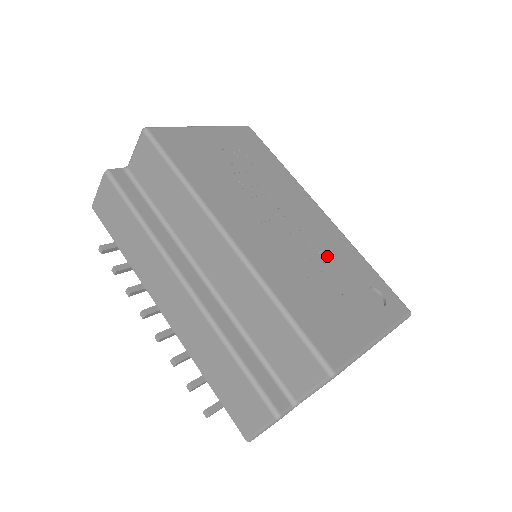
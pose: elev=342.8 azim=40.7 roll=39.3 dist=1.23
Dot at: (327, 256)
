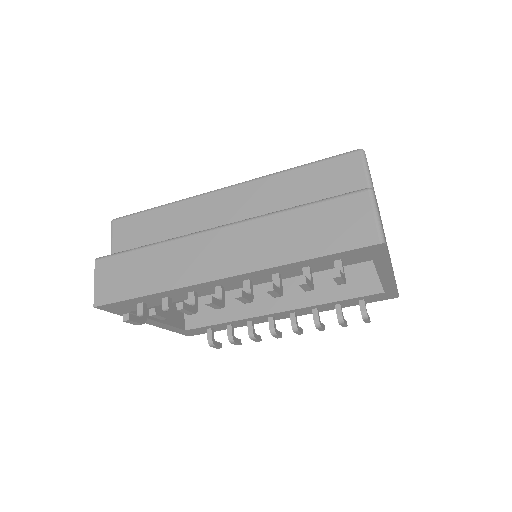
Dot at: occluded
